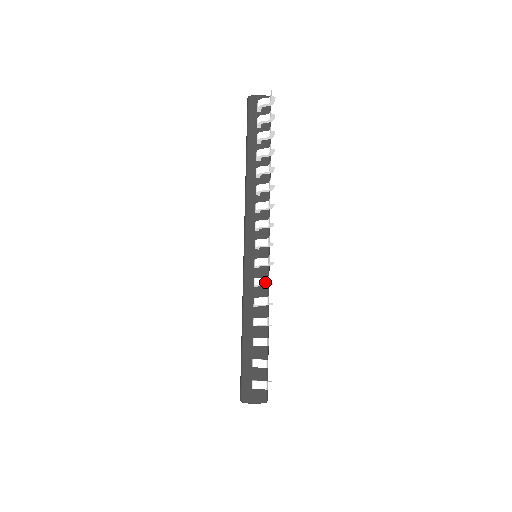
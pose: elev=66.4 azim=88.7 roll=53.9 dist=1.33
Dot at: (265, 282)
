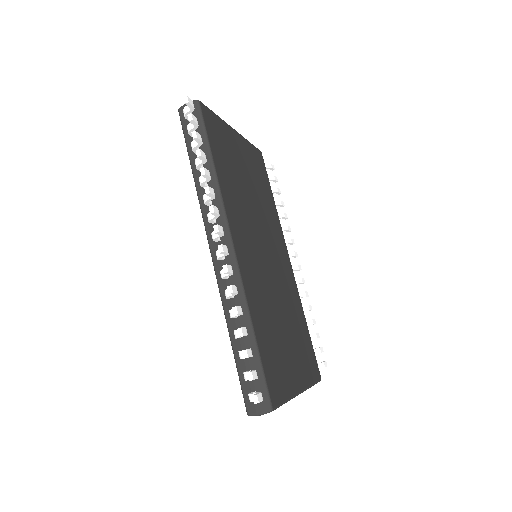
Dot at: occluded
